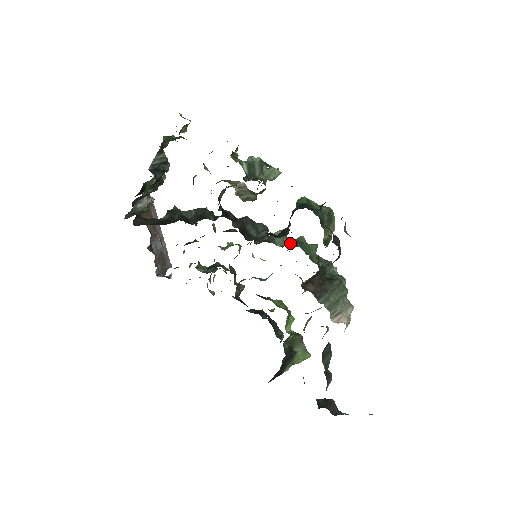
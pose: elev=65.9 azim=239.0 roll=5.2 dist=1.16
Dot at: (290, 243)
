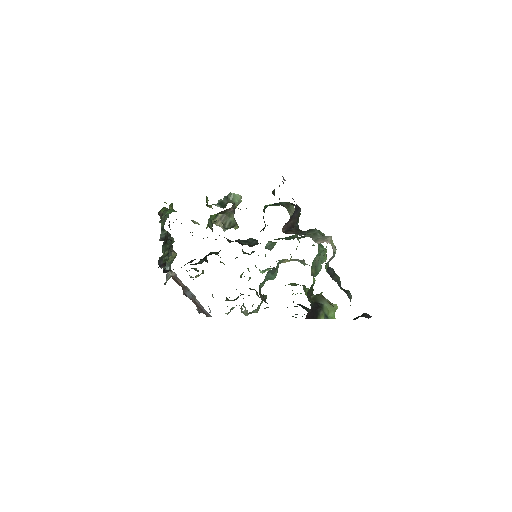
Dot at: occluded
